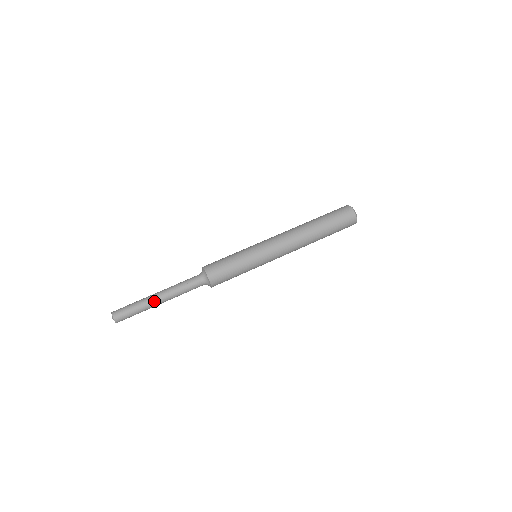
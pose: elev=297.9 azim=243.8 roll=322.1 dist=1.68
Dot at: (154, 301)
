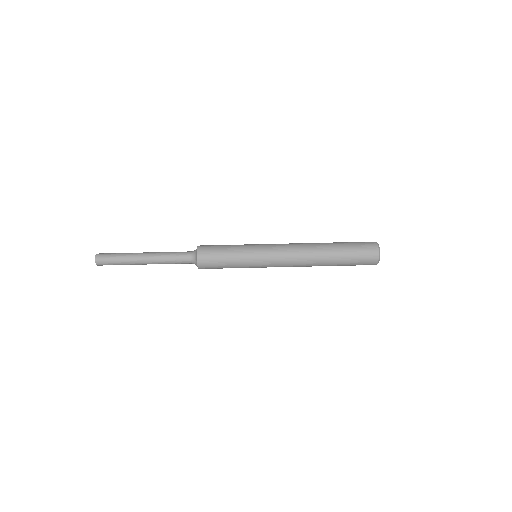
Dot at: (138, 261)
